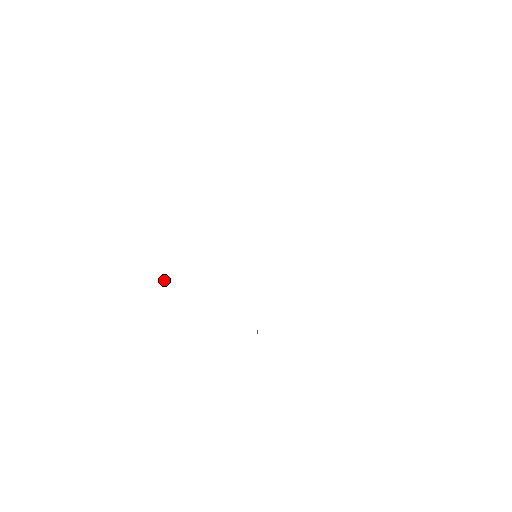
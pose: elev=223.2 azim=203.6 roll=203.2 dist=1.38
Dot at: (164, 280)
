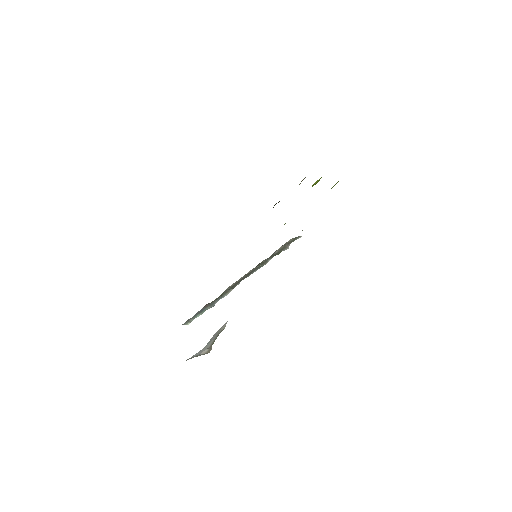
Dot at: occluded
